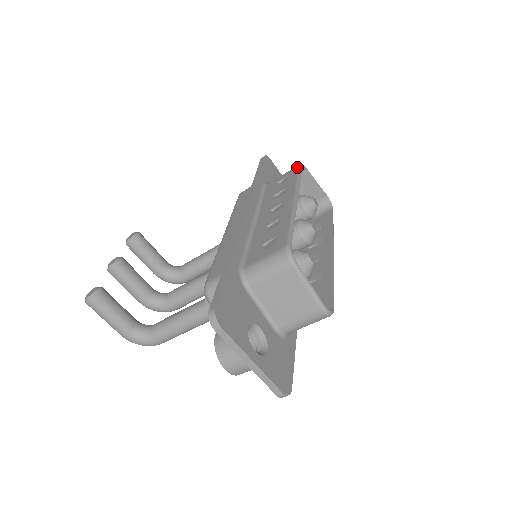
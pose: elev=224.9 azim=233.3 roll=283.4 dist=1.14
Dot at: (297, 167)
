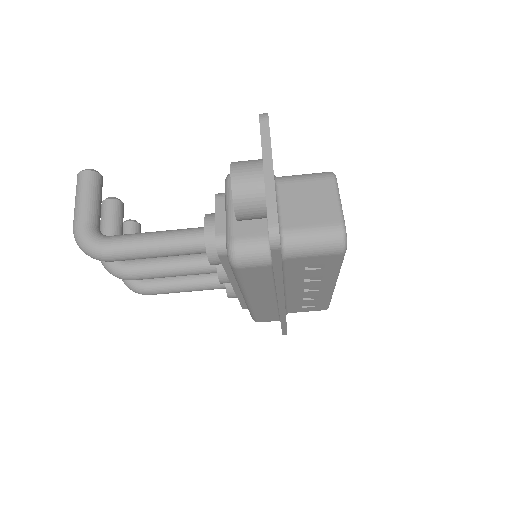
Dot at: occluded
